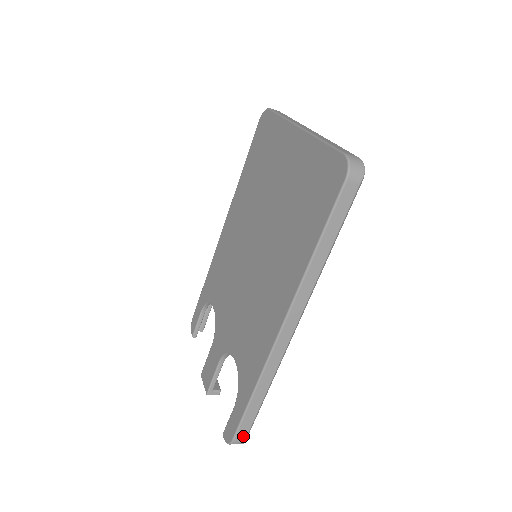
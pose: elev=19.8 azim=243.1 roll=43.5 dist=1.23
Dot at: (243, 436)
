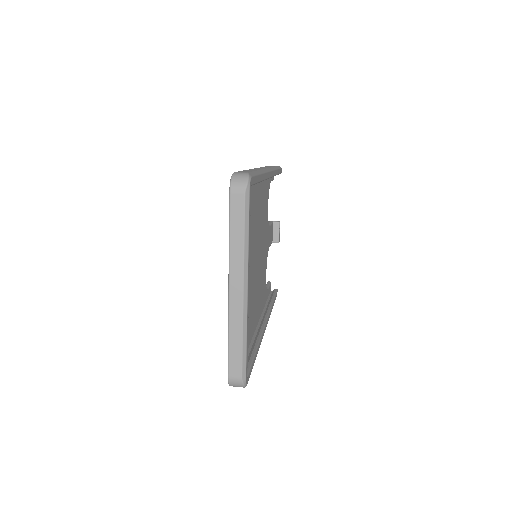
Dot at: occluded
